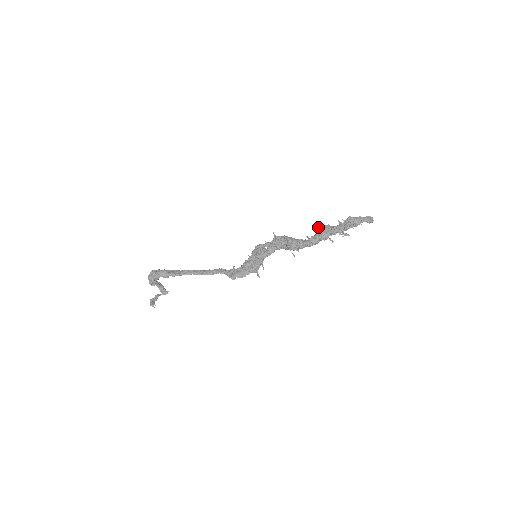
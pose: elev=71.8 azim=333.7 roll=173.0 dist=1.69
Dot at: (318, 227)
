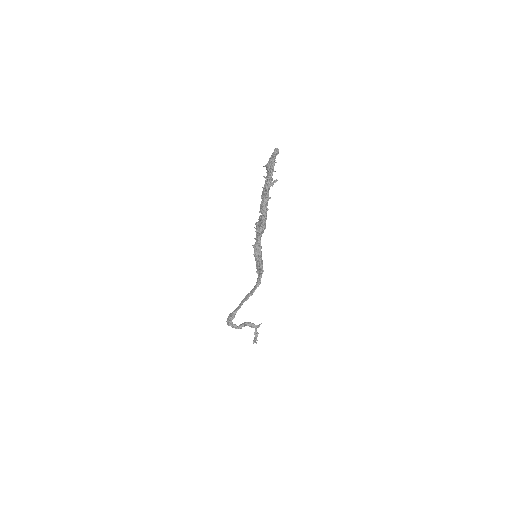
Dot at: occluded
